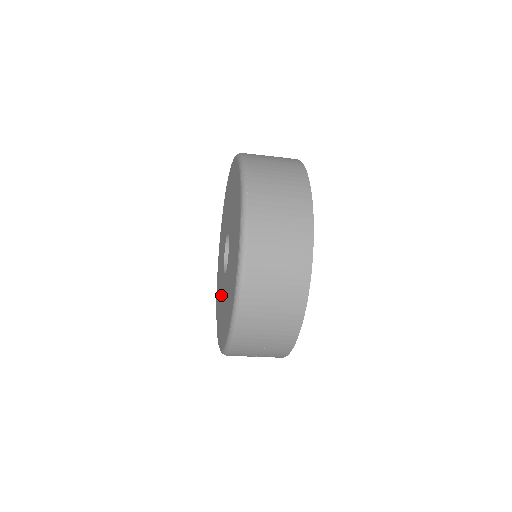
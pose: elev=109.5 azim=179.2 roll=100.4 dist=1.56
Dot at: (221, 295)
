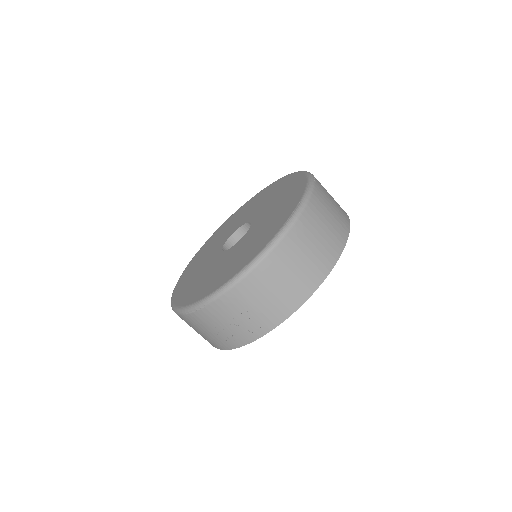
Dot at: (205, 270)
